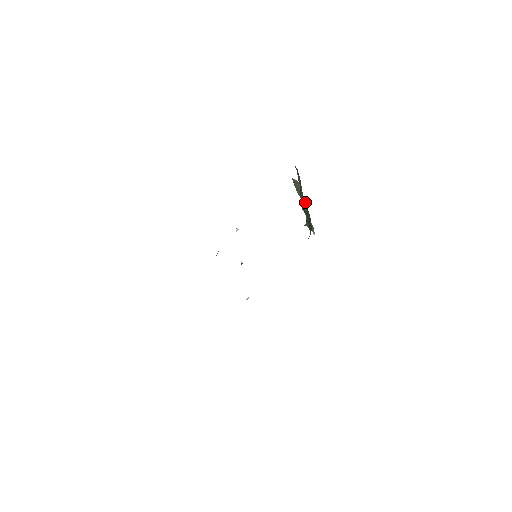
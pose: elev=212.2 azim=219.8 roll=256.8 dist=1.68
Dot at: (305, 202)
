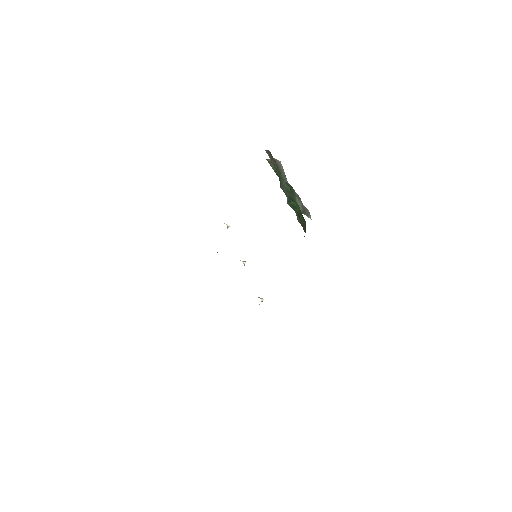
Dot at: (289, 191)
